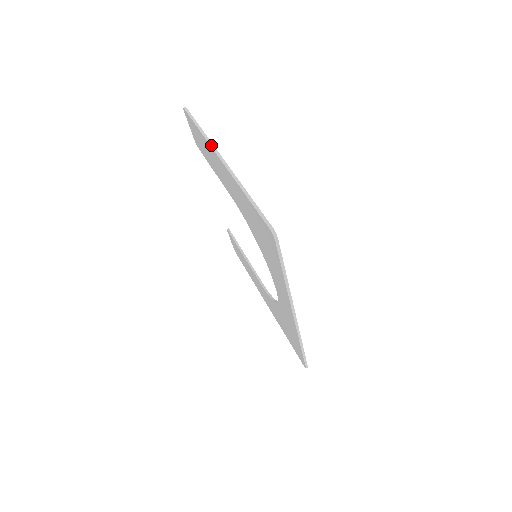
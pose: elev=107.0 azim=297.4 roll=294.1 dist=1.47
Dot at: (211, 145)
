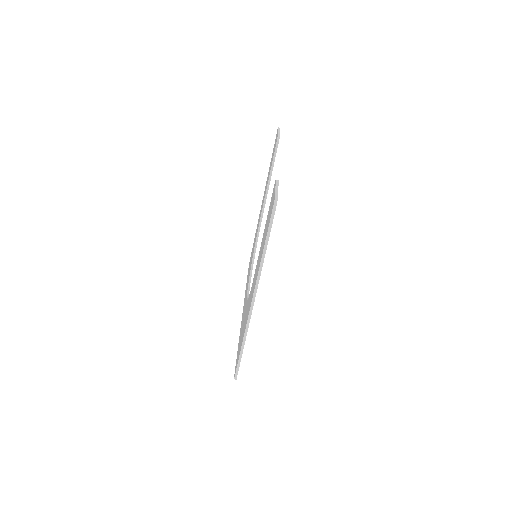
Dot at: (257, 282)
